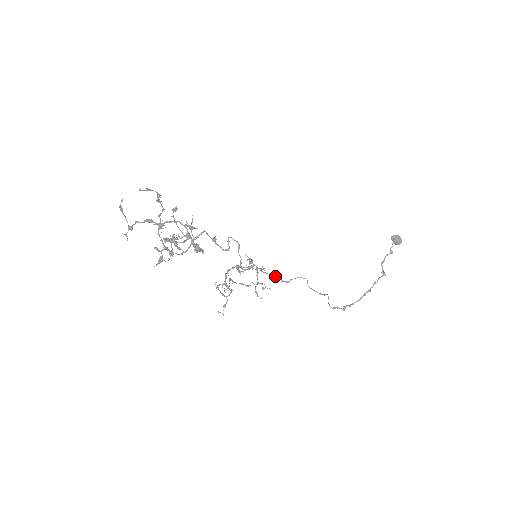
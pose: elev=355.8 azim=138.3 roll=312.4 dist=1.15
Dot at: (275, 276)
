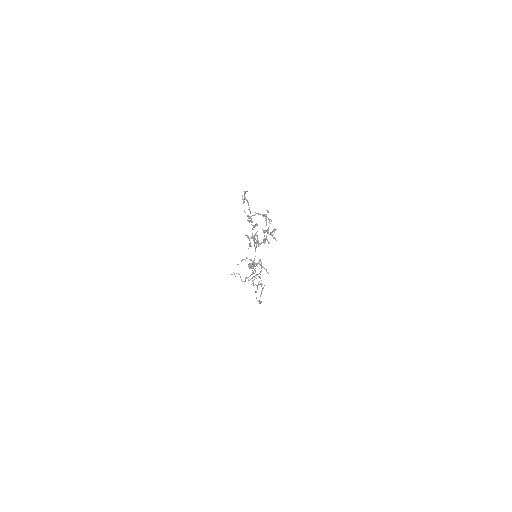
Dot at: occluded
